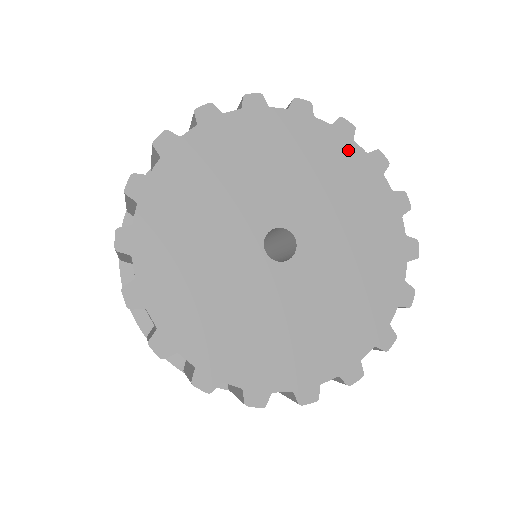
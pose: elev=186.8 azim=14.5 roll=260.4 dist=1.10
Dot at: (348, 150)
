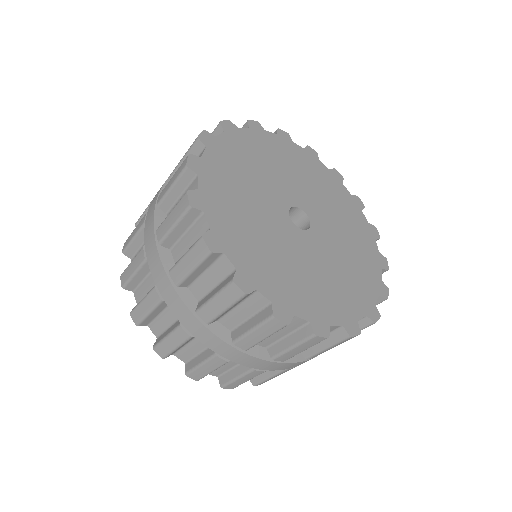
Dot at: (340, 187)
